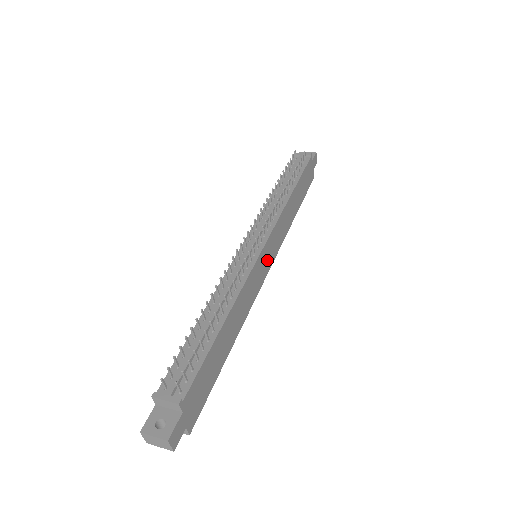
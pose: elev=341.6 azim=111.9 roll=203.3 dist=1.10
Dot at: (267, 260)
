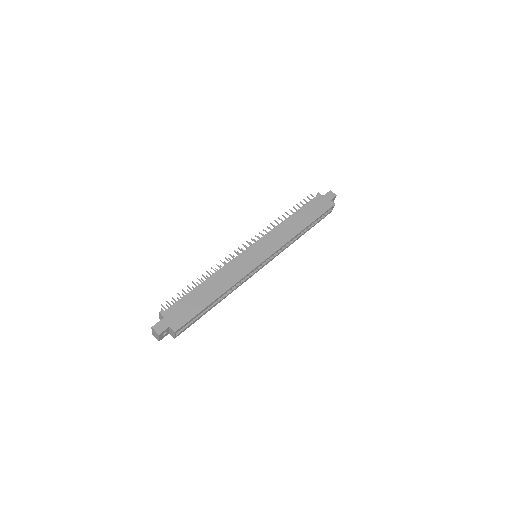
Dot at: (260, 254)
